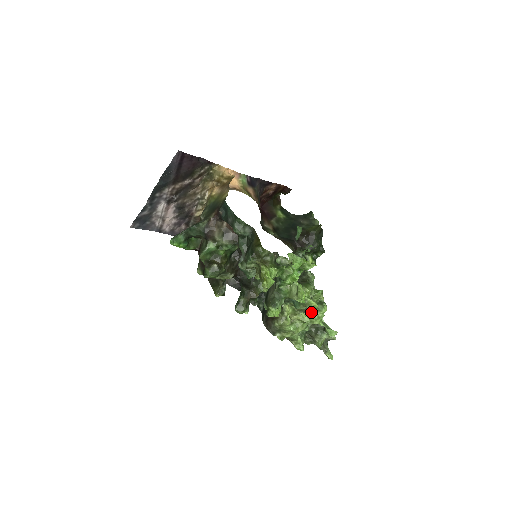
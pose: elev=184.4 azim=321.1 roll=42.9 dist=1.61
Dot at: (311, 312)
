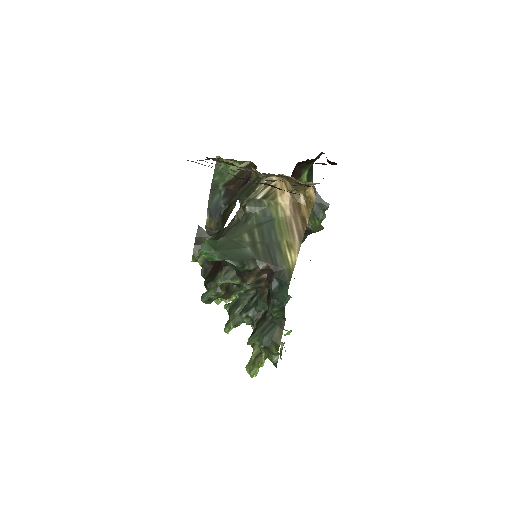
Dot at: occluded
